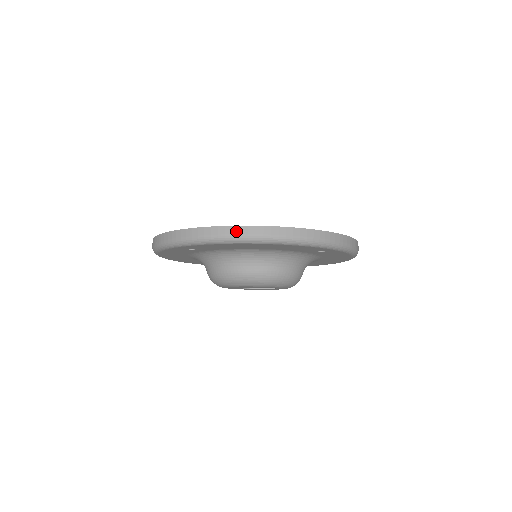
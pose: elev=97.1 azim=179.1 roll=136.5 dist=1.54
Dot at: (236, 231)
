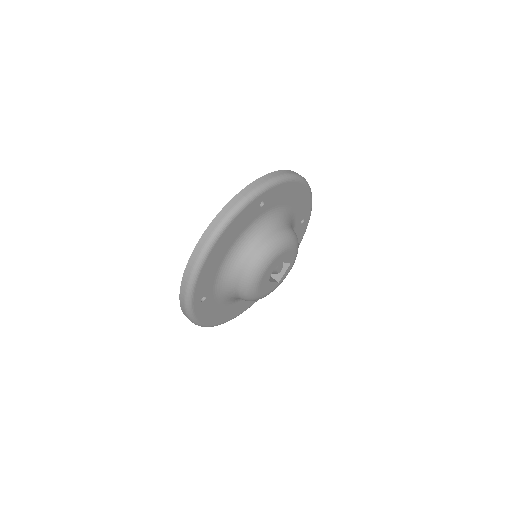
Dot at: (293, 172)
